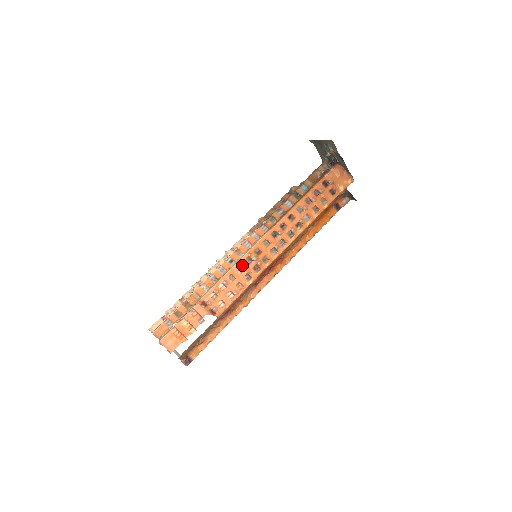
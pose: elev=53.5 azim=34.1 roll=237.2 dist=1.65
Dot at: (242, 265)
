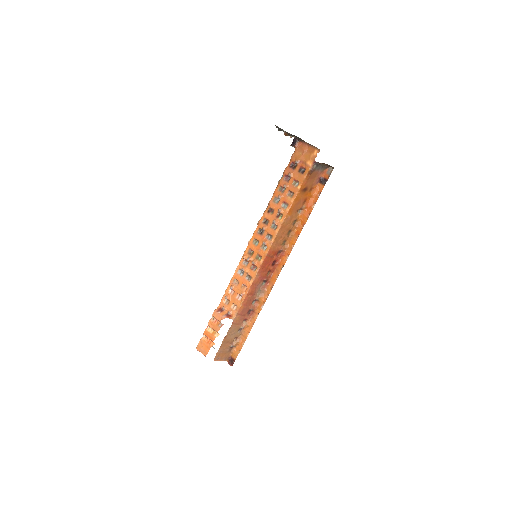
Dot at: (241, 268)
